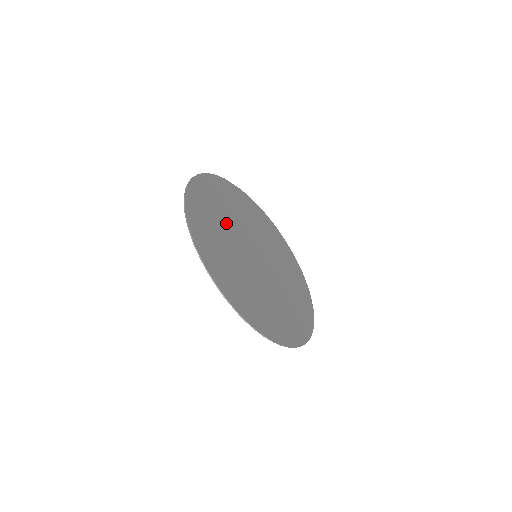
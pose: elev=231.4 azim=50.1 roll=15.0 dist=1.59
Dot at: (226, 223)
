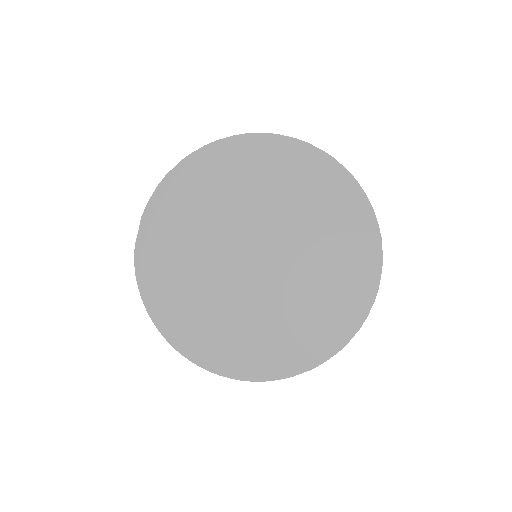
Dot at: (216, 298)
